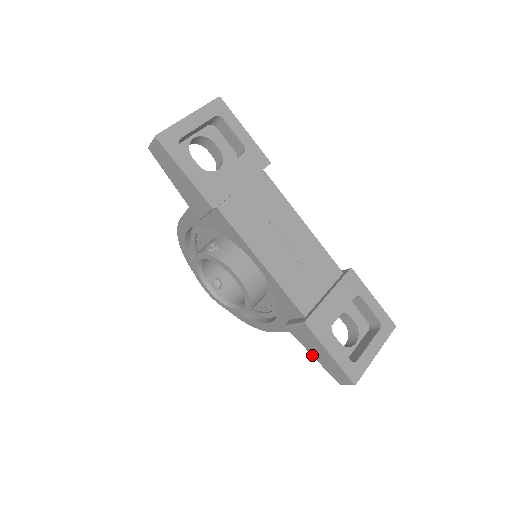
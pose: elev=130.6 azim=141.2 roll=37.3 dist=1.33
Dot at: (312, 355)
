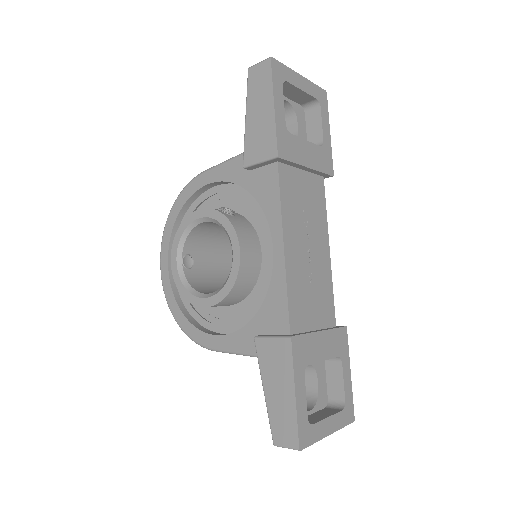
Dot at: (264, 389)
